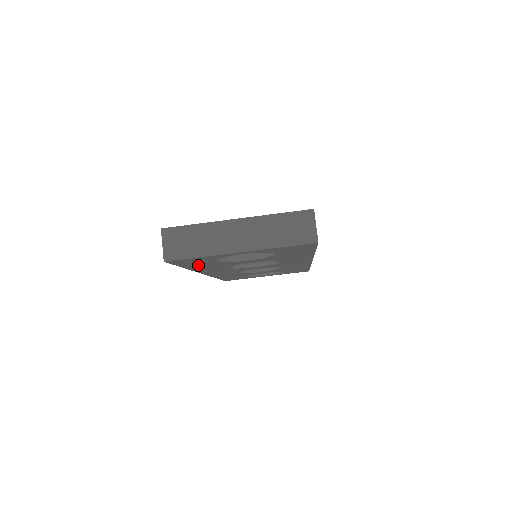
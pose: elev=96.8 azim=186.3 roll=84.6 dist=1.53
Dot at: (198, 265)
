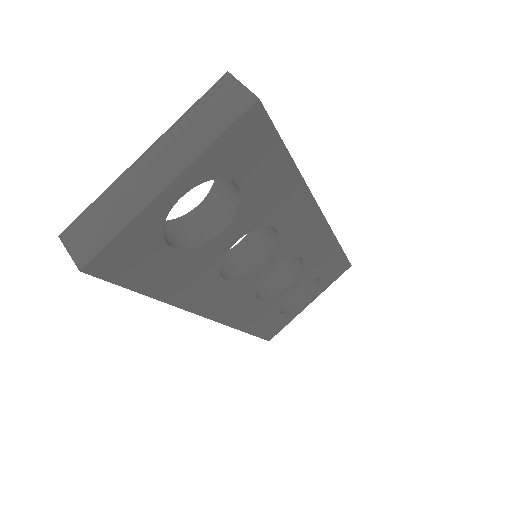
Dot at: (161, 277)
